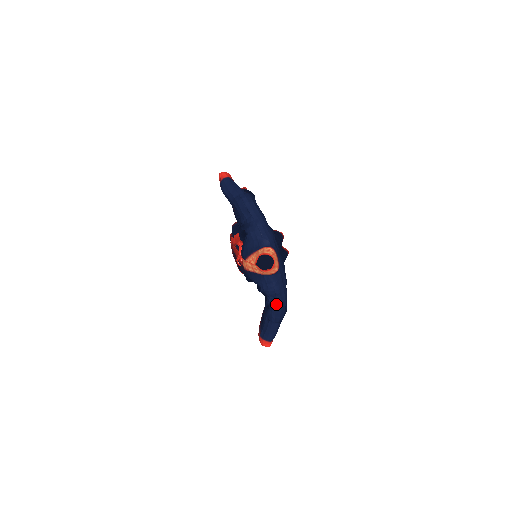
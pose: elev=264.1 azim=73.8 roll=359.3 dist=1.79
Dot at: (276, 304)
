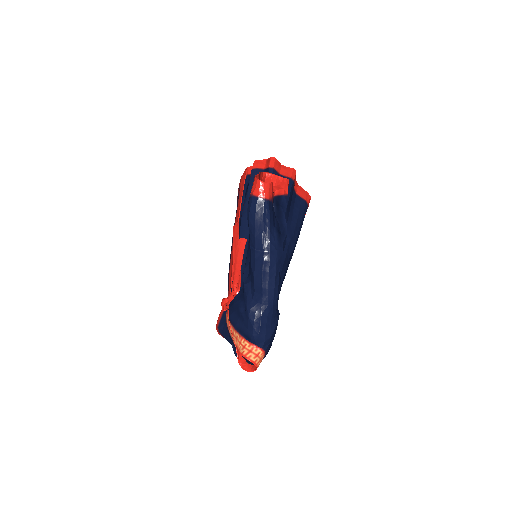
Dot at: occluded
